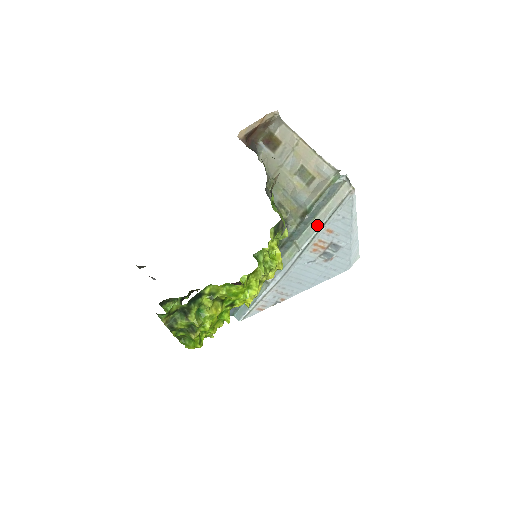
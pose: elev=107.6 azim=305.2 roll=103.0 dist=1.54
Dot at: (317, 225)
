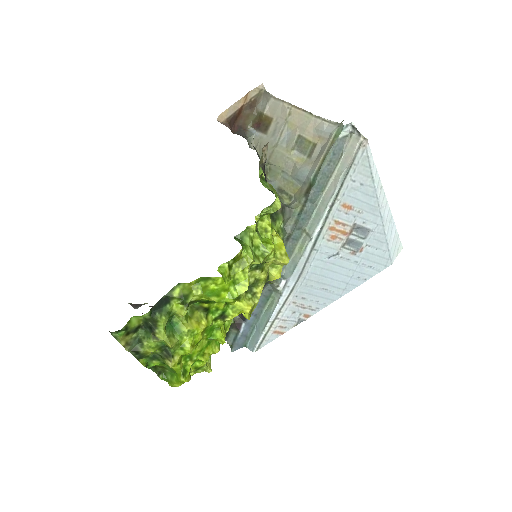
Dot at: (327, 200)
